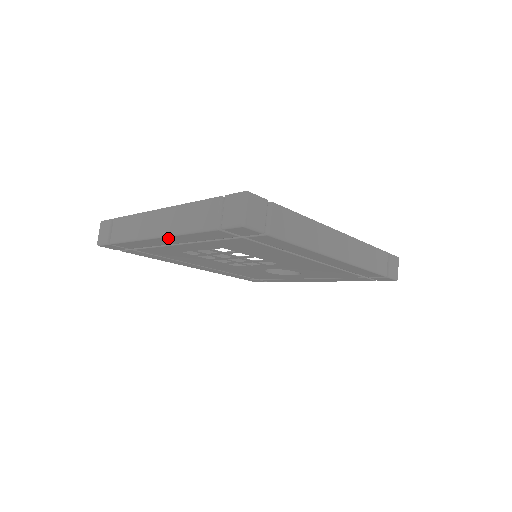
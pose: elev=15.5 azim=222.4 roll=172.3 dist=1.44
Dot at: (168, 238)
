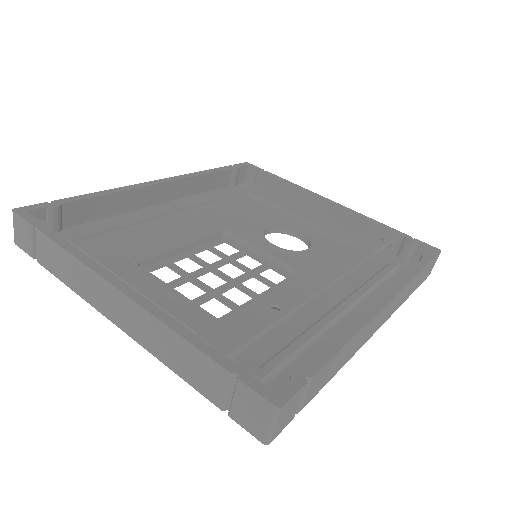
Dot at: occluded
